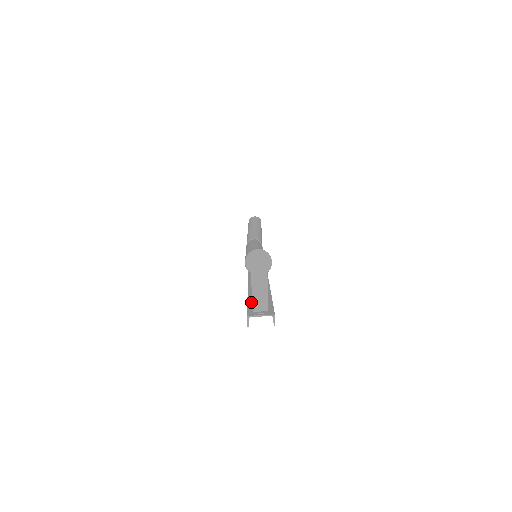
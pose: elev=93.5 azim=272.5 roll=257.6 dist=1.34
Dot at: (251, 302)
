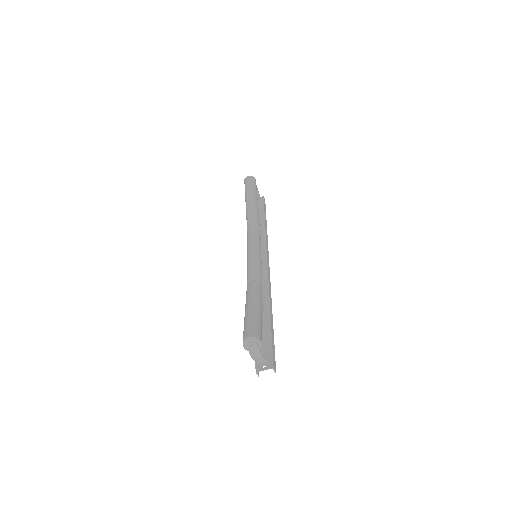
Dot at: occluded
